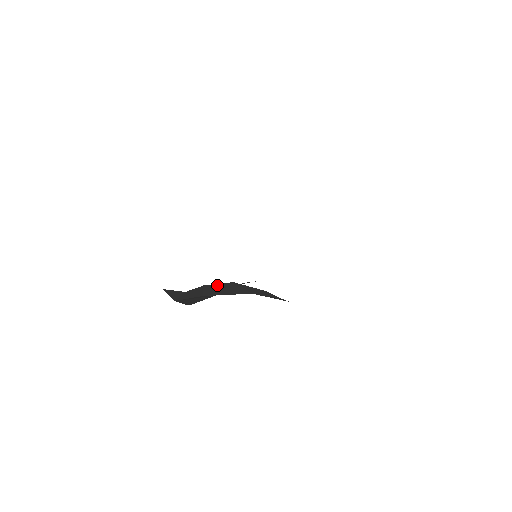
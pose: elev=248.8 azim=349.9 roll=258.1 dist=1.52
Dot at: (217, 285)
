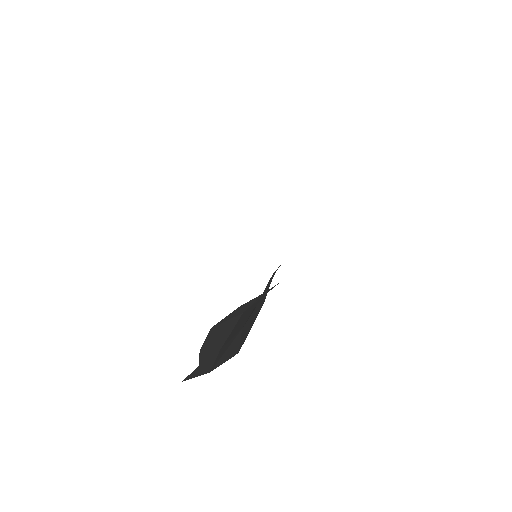
Dot at: (207, 340)
